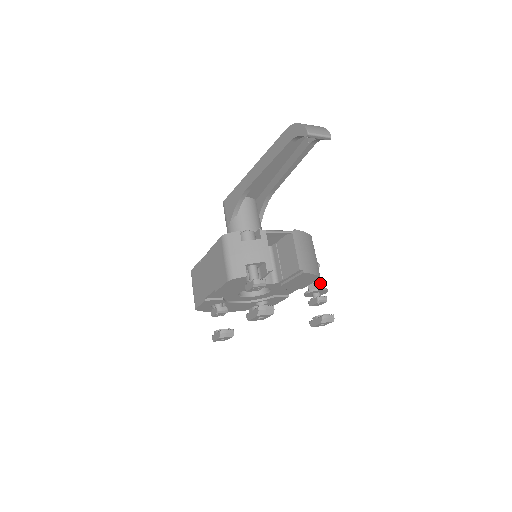
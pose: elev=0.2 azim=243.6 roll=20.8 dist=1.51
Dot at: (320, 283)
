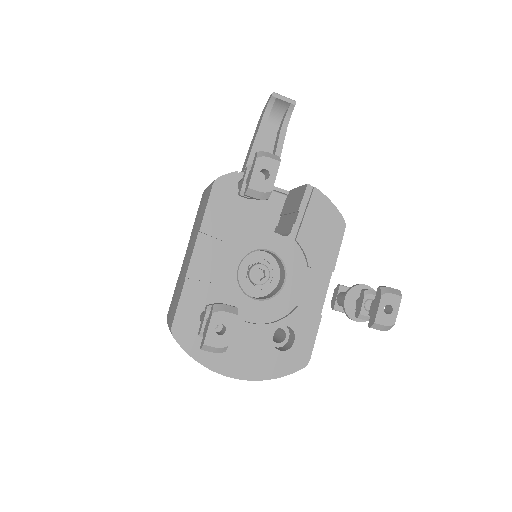
Dot at: occluded
